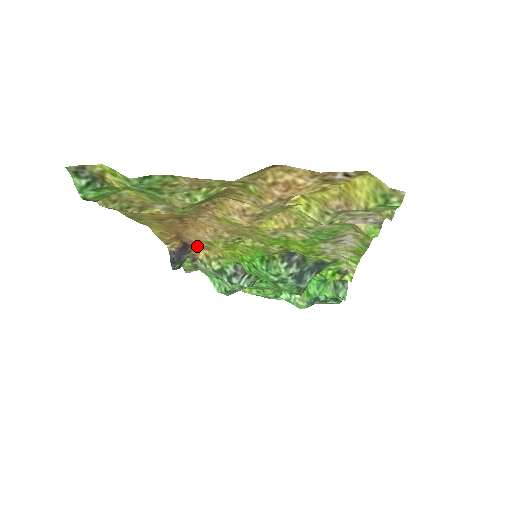
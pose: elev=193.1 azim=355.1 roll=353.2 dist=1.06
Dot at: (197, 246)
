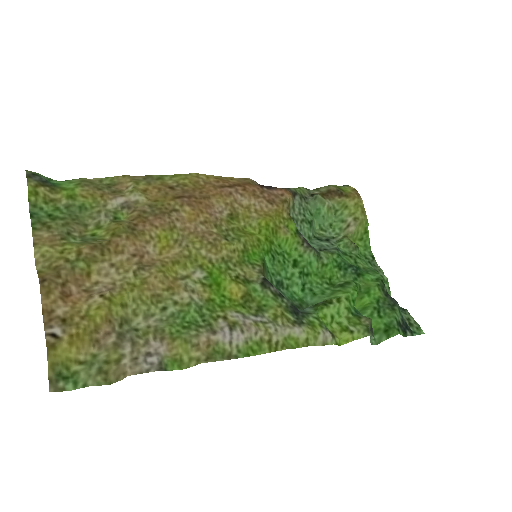
Dot at: (274, 193)
